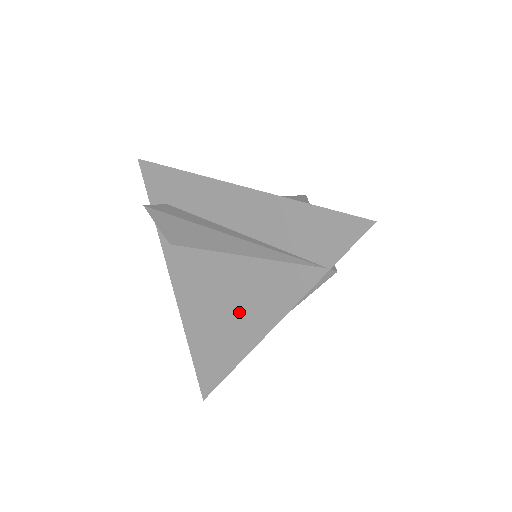
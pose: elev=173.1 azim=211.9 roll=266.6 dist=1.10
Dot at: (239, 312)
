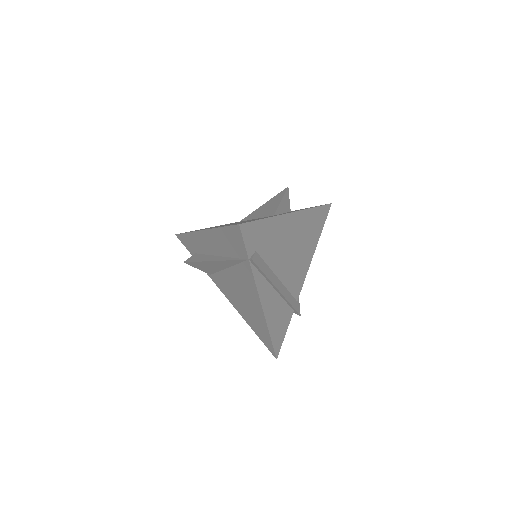
Dot at: (248, 301)
